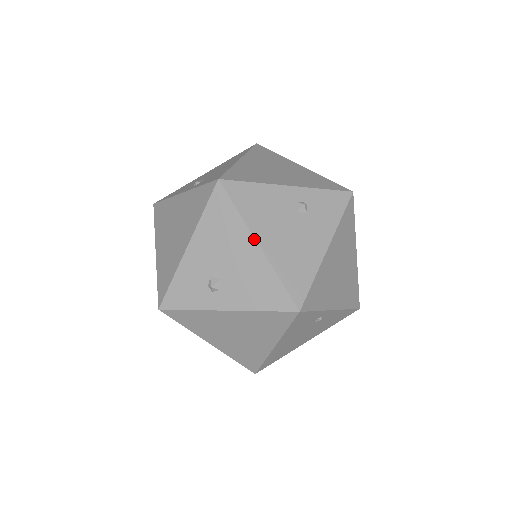
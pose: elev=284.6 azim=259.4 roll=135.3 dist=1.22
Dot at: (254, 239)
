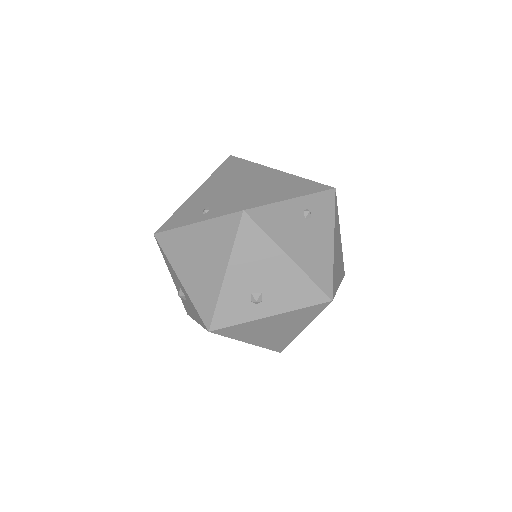
Dot at: (285, 253)
